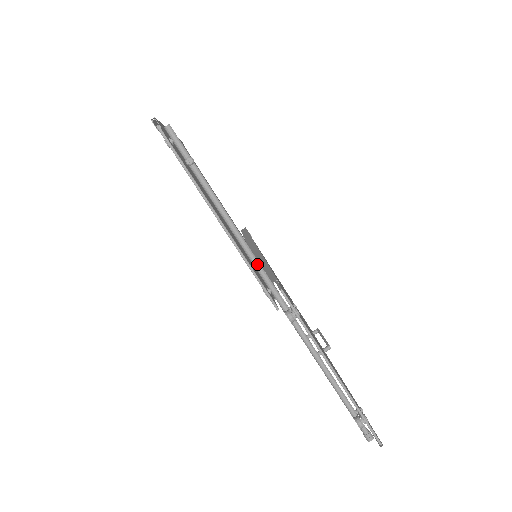
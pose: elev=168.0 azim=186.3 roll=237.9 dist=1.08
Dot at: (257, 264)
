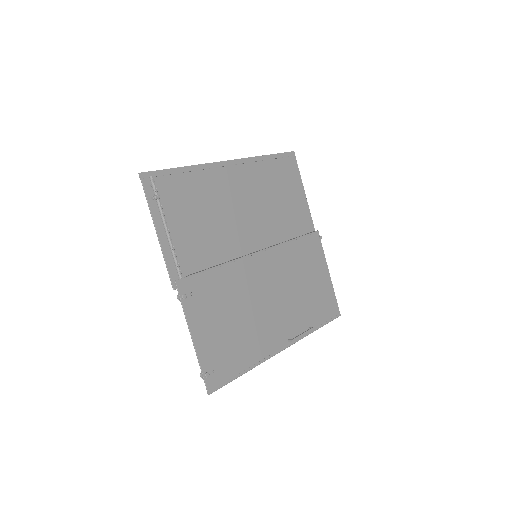
Dot at: (175, 262)
